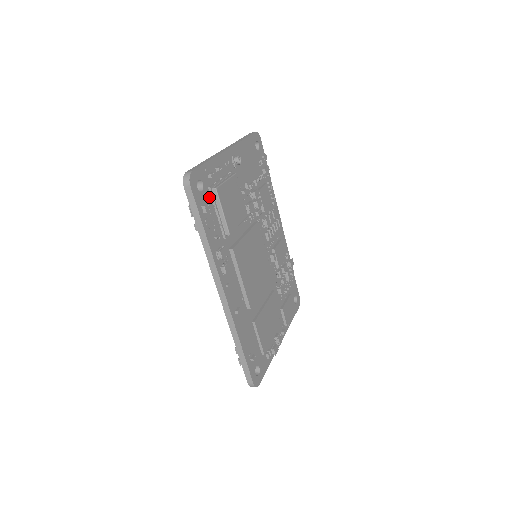
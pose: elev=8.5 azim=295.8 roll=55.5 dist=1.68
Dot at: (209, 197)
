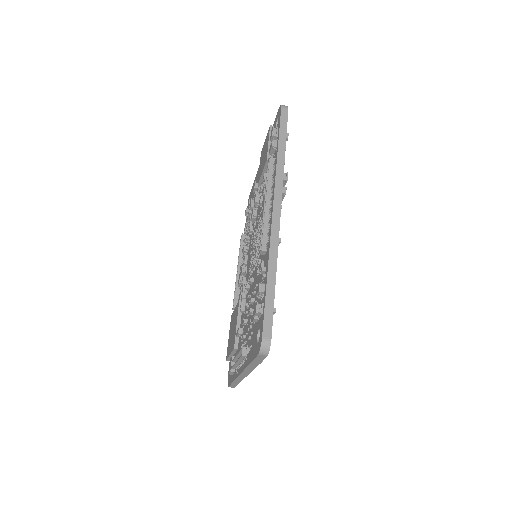
Dot at: occluded
